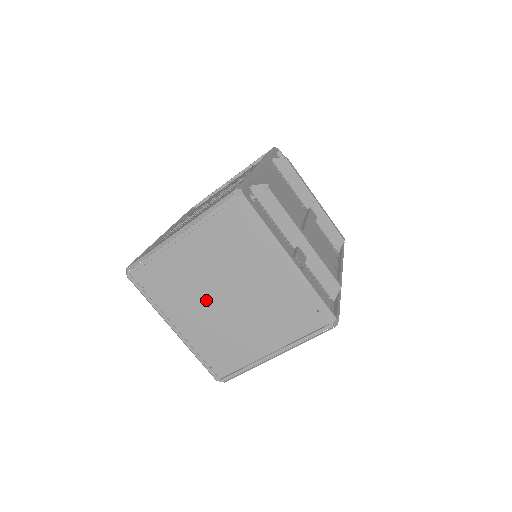
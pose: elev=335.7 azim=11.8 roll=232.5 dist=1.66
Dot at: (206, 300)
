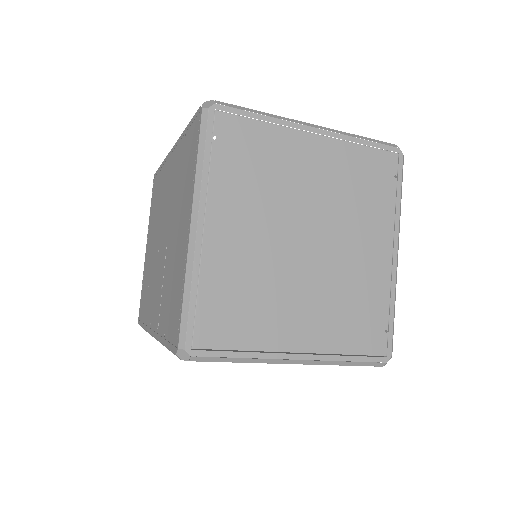
Dot at: (280, 222)
